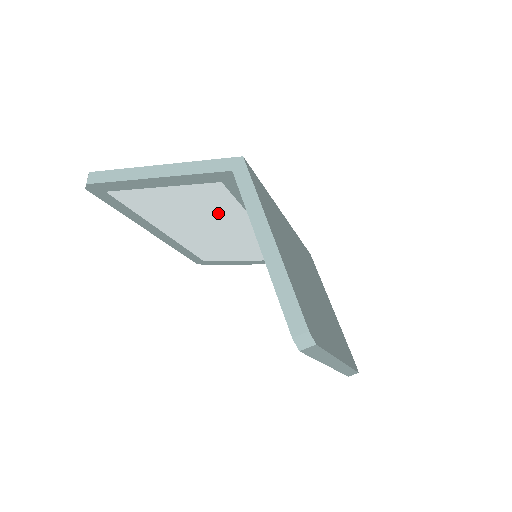
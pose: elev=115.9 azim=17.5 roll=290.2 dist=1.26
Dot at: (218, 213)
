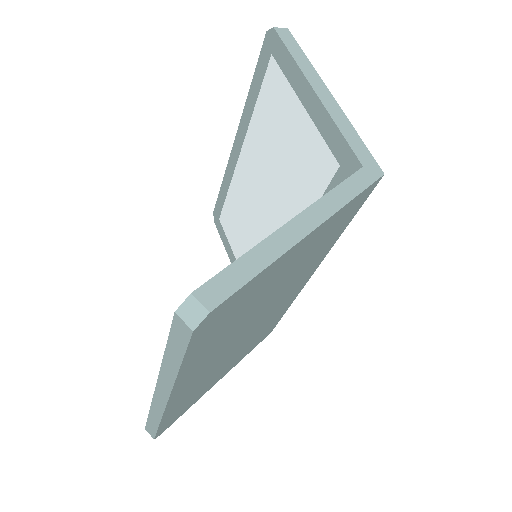
Dot at: (292, 191)
